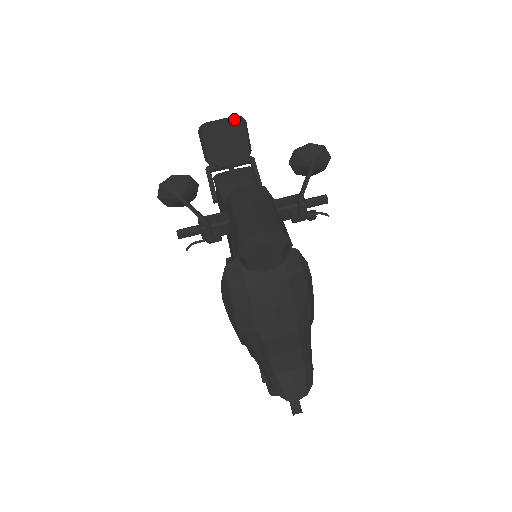
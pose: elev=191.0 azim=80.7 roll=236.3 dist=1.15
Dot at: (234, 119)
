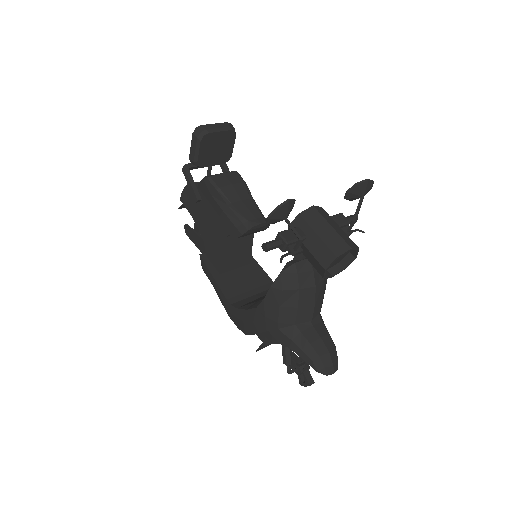
Dot at: (228, 126)
